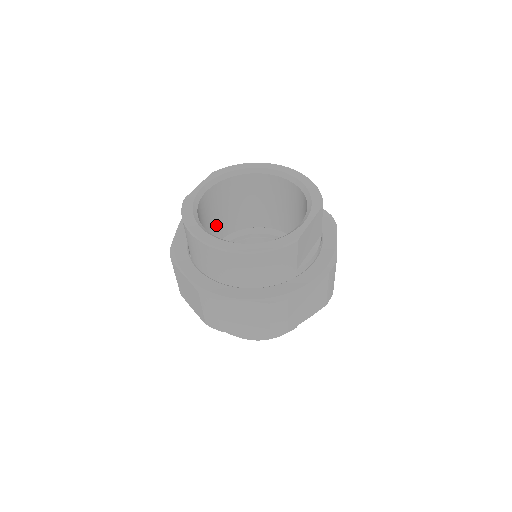
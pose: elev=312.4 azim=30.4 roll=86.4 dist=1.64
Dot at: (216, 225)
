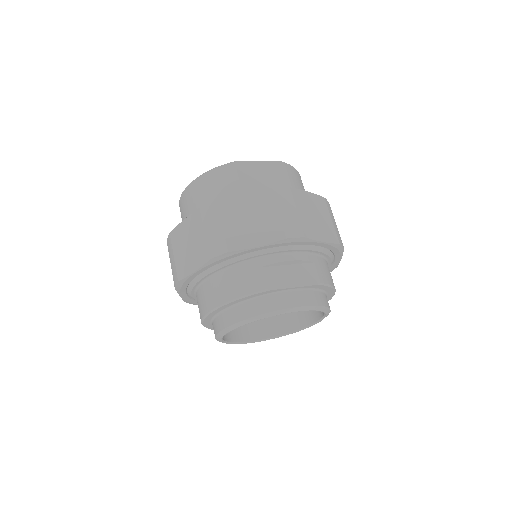
Dot at: occluded
